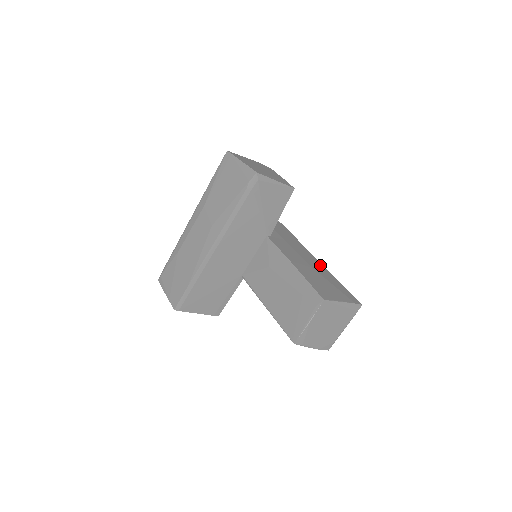
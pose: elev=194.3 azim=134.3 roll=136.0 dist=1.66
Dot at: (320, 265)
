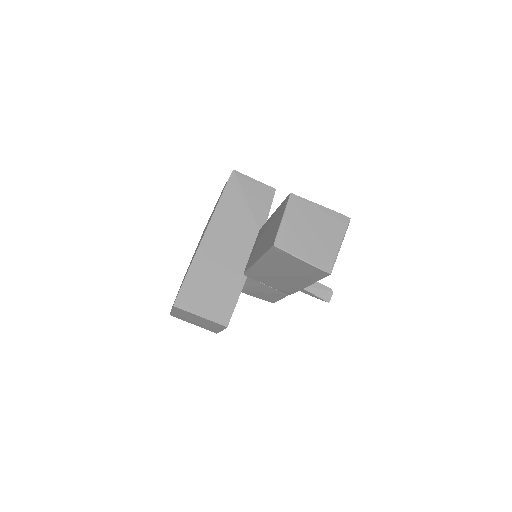
Dot at: occluded
